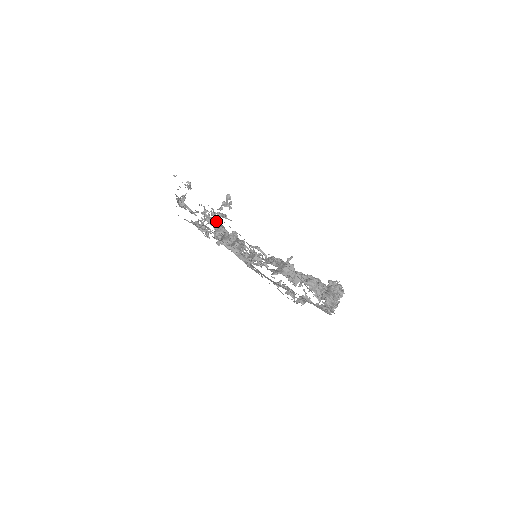
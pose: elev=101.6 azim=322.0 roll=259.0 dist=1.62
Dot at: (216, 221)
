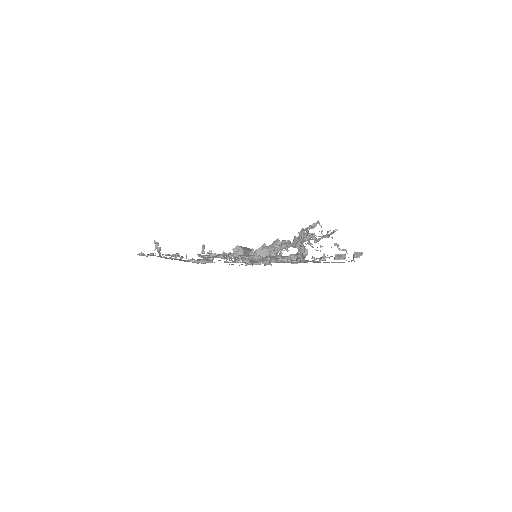
Dot at: occluded
